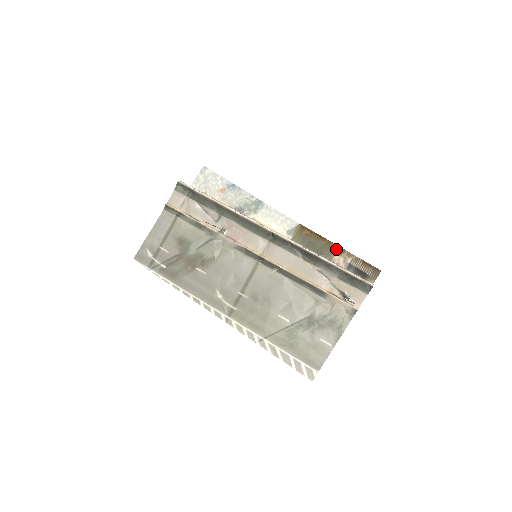
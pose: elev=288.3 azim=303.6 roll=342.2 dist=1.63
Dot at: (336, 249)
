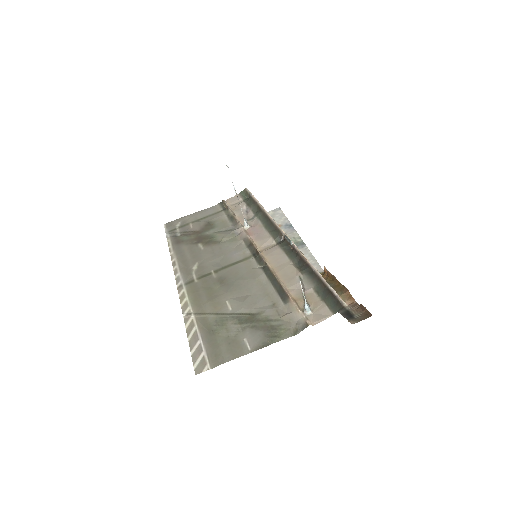
Dot at: (340, 290)
